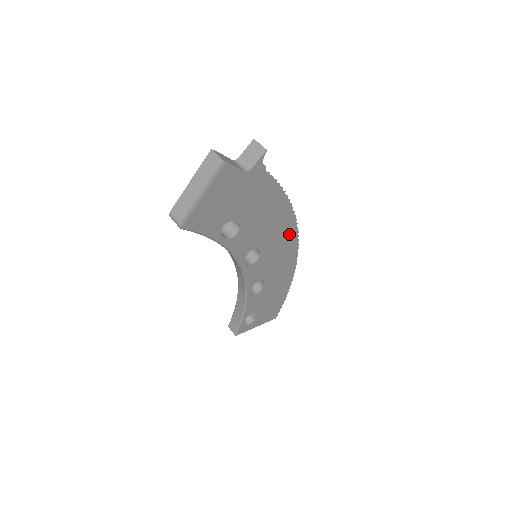
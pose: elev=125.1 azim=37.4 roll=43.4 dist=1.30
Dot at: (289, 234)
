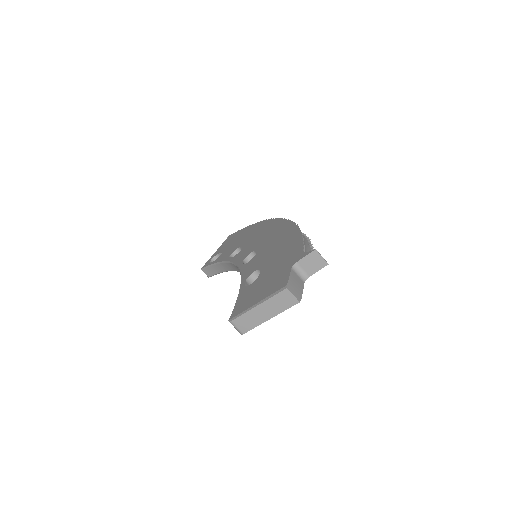
Dot at: occluded
